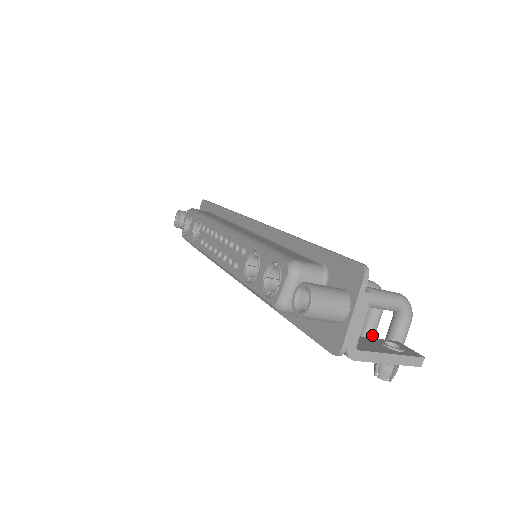
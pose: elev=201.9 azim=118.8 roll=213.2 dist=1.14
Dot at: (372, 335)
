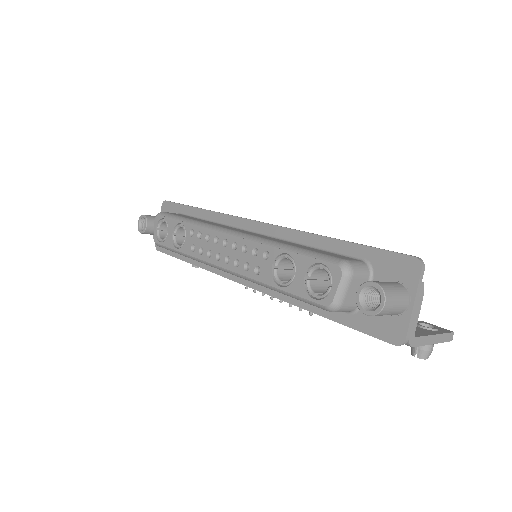
Dot at: occluded
